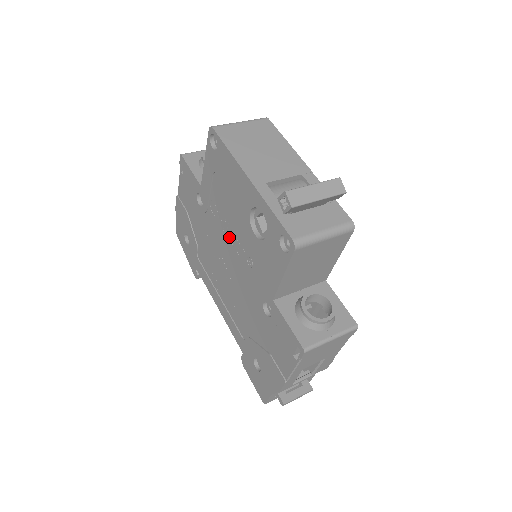
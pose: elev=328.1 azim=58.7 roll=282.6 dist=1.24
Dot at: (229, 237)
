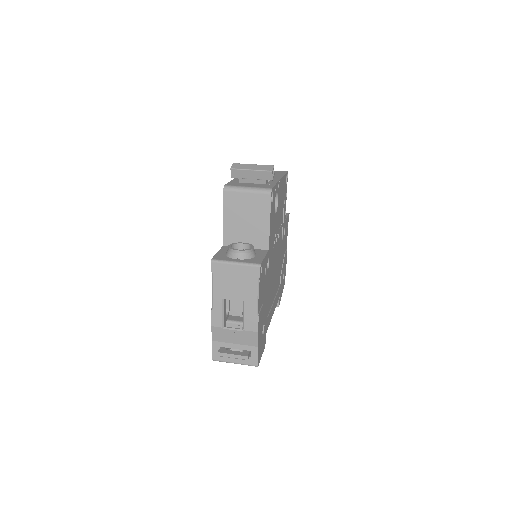
Dot at: occluded
